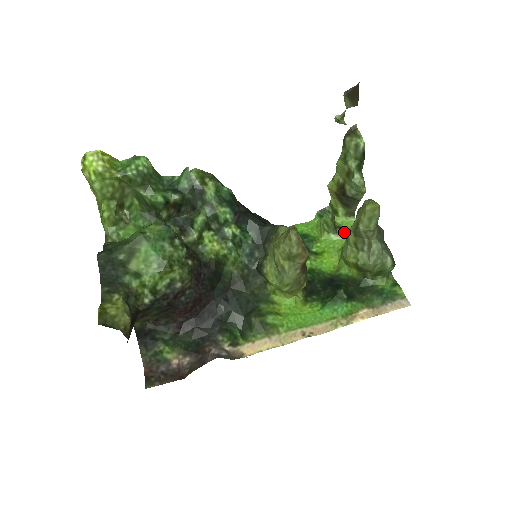
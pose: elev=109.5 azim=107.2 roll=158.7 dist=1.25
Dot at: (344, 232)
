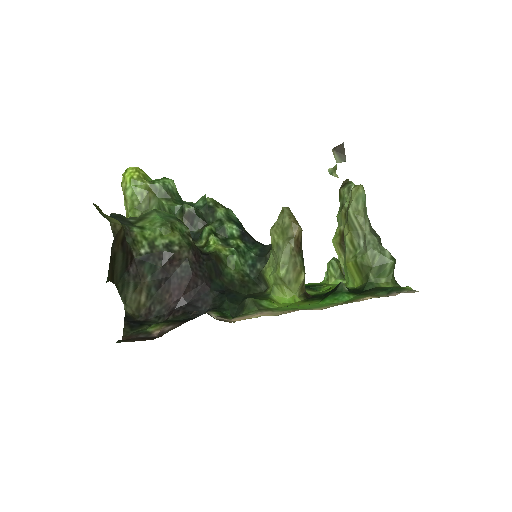
Dot at: occluded
